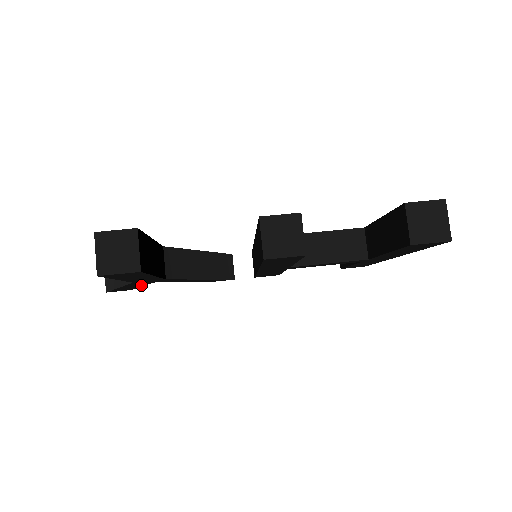
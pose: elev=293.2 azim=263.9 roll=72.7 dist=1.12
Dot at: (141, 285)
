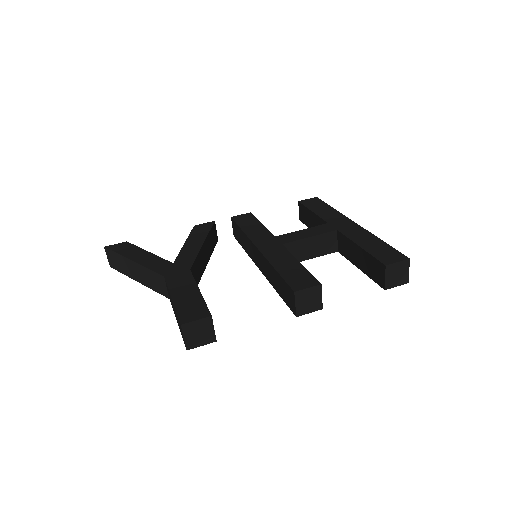
Dot at: occluded
